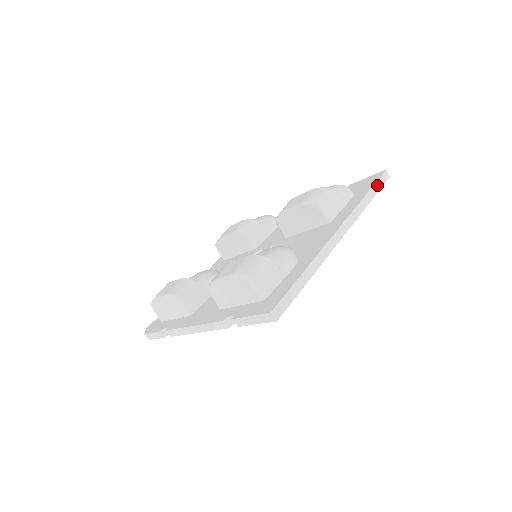
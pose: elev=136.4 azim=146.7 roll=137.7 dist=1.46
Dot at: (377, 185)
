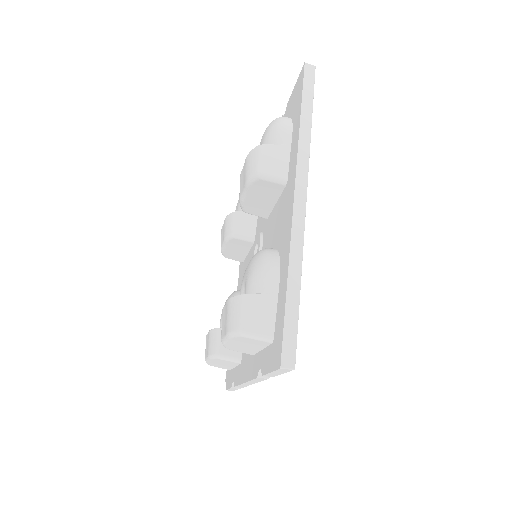
Dot at: (306, 93)
